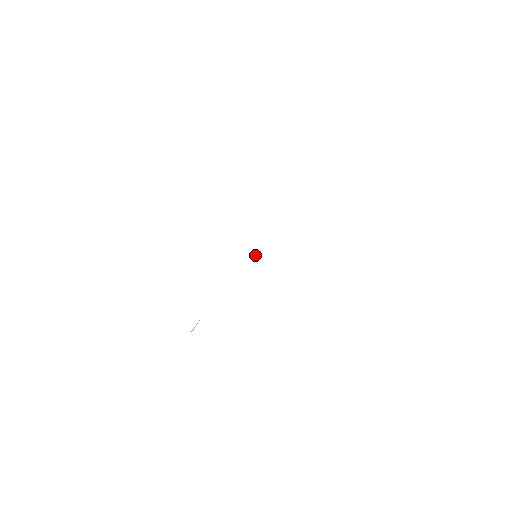
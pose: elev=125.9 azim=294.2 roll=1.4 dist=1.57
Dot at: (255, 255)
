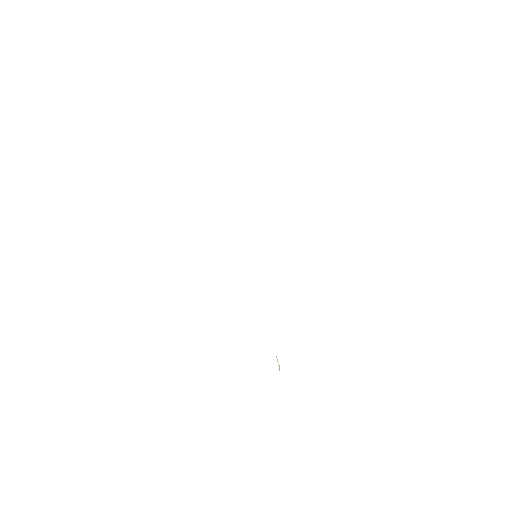
Dot at: occluded
